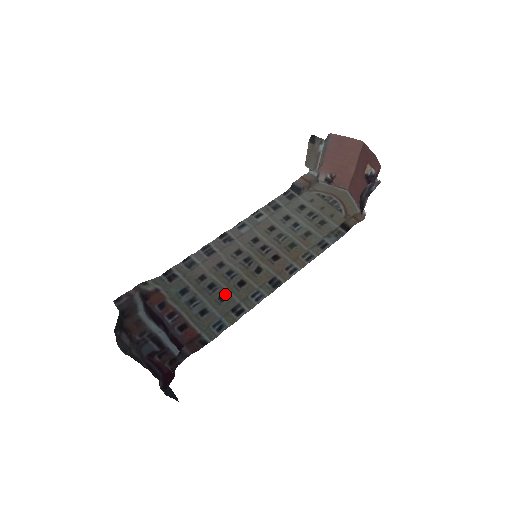
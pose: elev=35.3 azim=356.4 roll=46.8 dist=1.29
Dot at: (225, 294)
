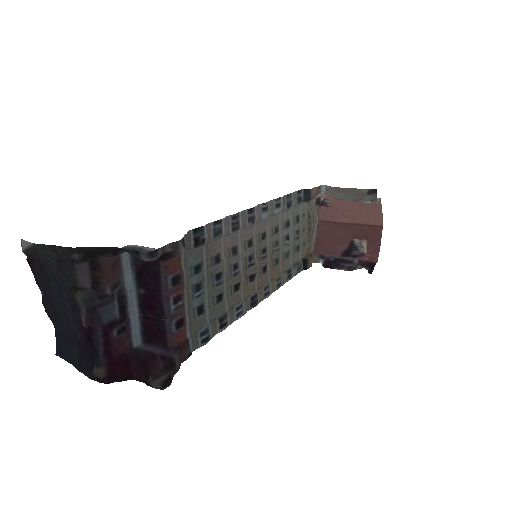
Dot at: (223, 294)
